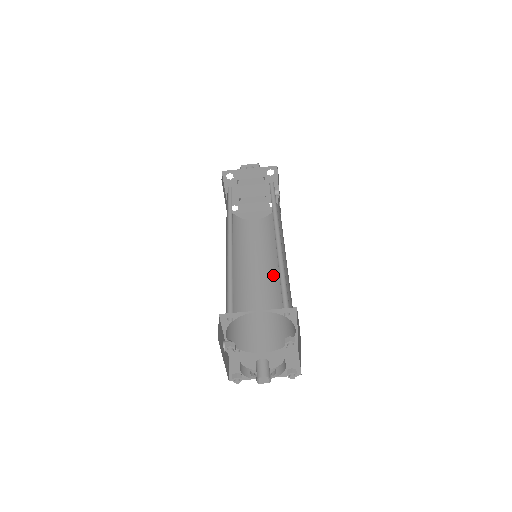
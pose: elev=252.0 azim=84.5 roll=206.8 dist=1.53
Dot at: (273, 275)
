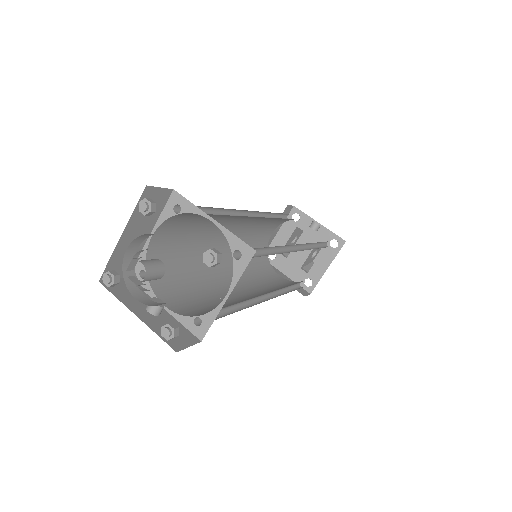
Dot at: occluded
